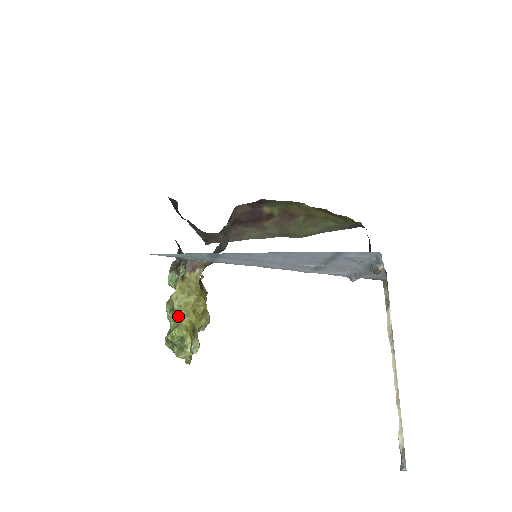
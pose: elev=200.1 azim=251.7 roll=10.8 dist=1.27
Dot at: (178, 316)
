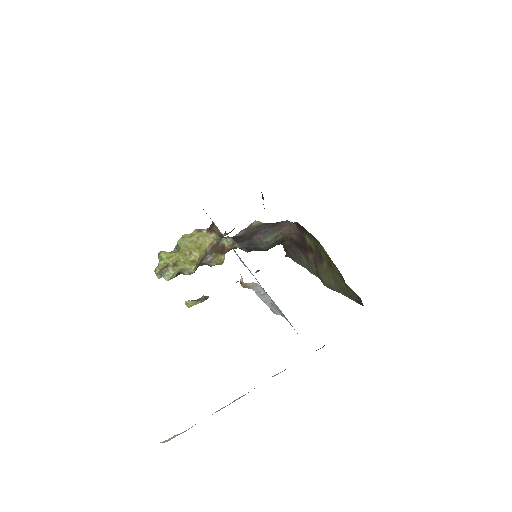
Dot at: (177, 249)
